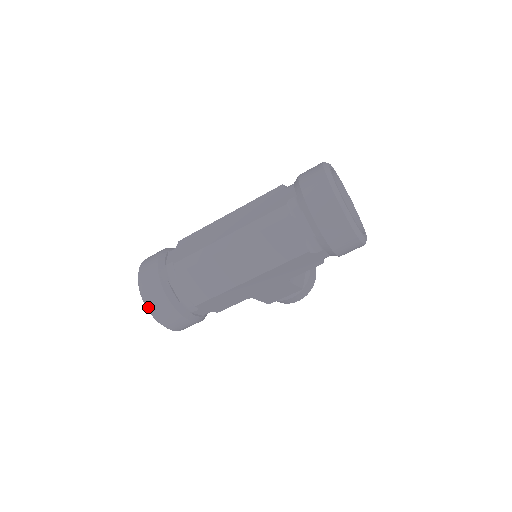
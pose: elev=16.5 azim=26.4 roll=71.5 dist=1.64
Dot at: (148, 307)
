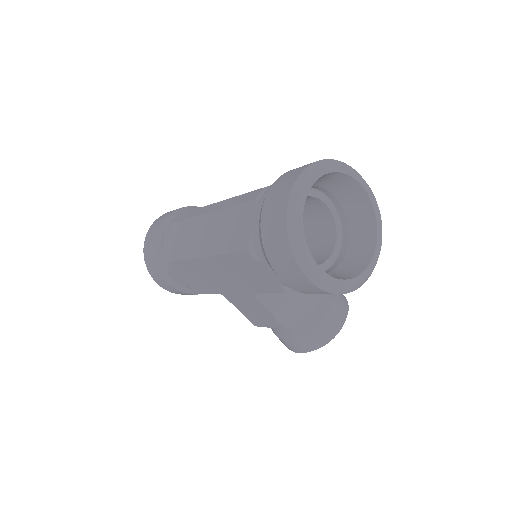
Dot at: (144, 243)
